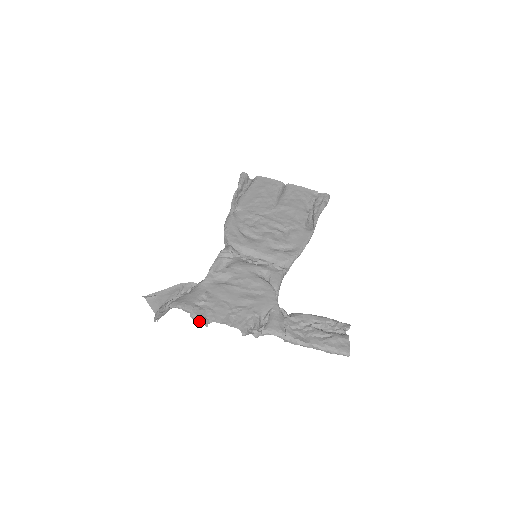
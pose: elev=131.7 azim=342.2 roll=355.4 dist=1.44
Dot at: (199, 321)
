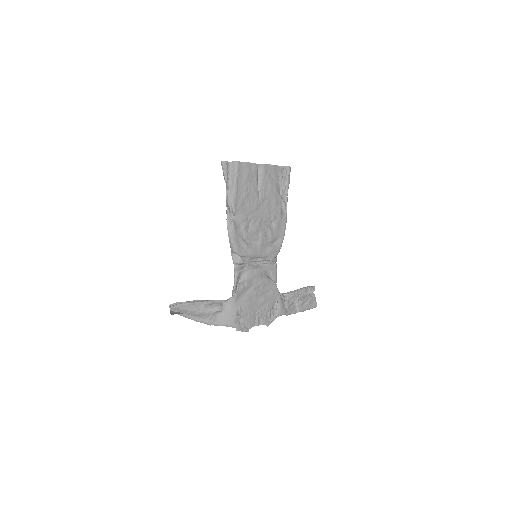
Dot at: occluded
